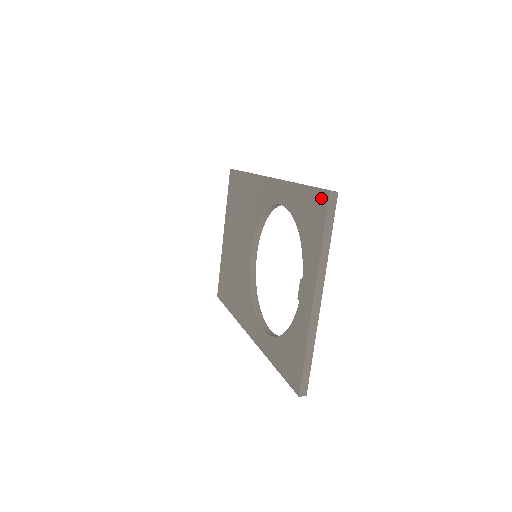
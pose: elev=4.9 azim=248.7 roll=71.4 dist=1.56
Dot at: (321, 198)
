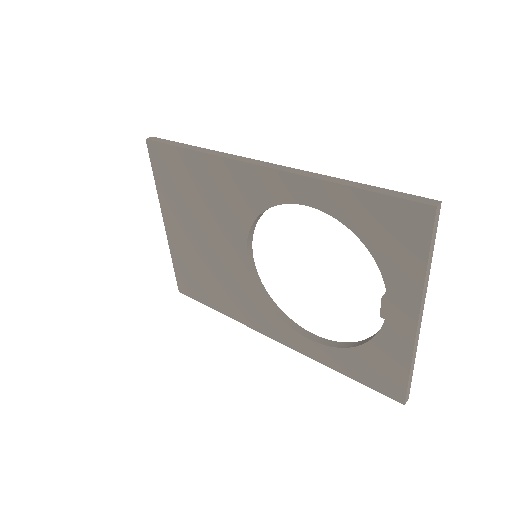
Dot at: (416, 212)
